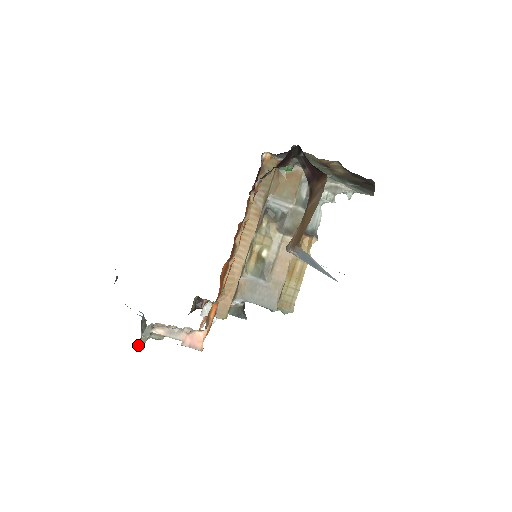
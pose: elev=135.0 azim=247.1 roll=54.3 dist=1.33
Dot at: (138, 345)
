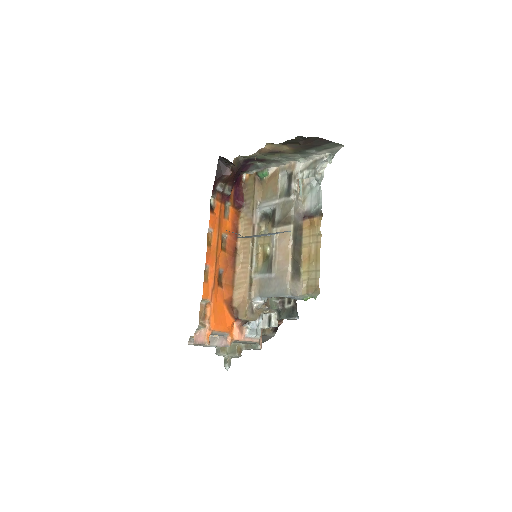
Dot at: (224, 365)
